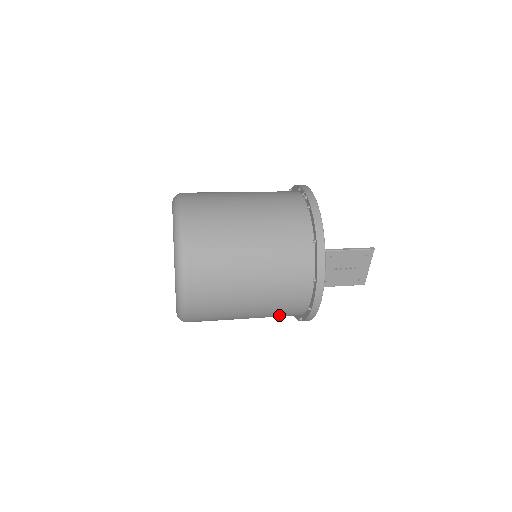
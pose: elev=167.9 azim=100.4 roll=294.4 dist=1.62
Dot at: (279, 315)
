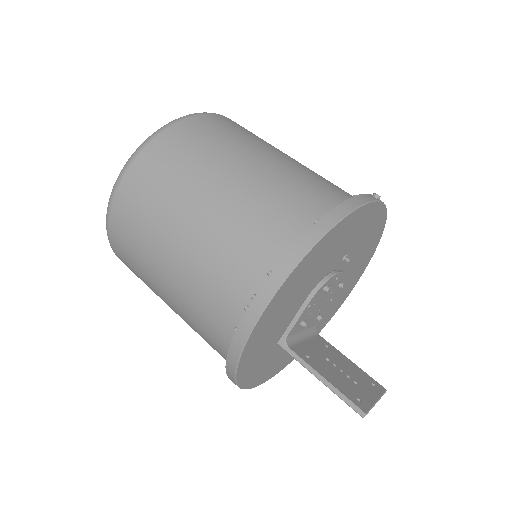
Dot at: occluded
